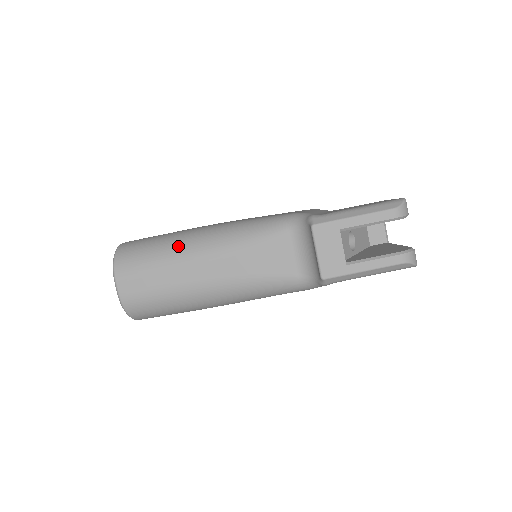
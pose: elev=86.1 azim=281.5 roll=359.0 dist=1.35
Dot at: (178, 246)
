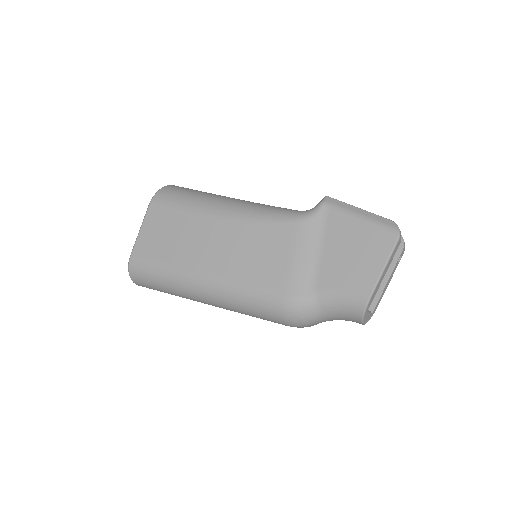
Dot at: occluded
